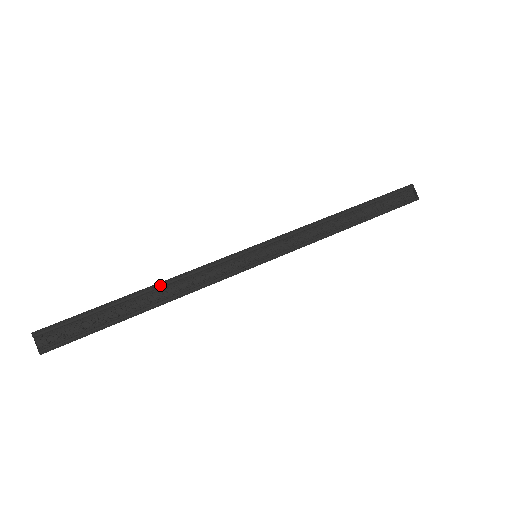
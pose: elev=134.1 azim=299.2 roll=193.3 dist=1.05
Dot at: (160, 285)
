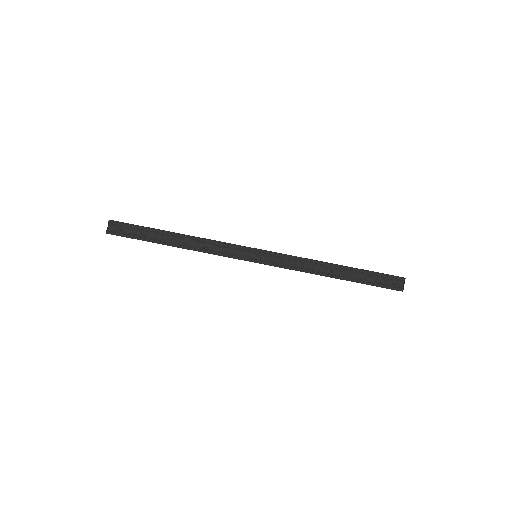
Dot at: (188, 237)
